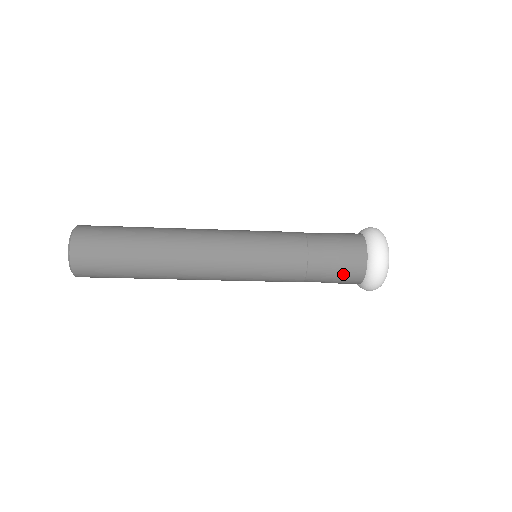
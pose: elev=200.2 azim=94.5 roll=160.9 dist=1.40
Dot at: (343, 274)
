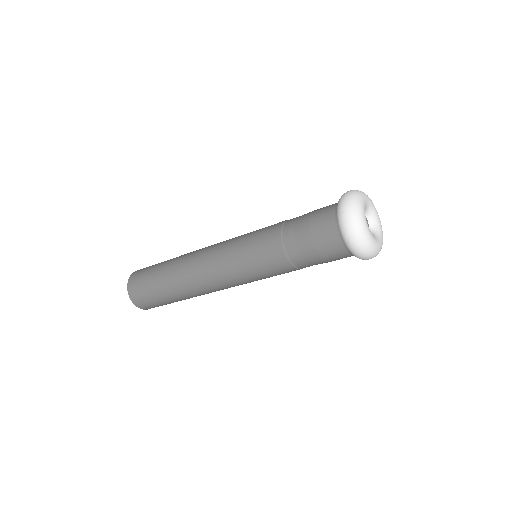
Dot at: (315, 229)
